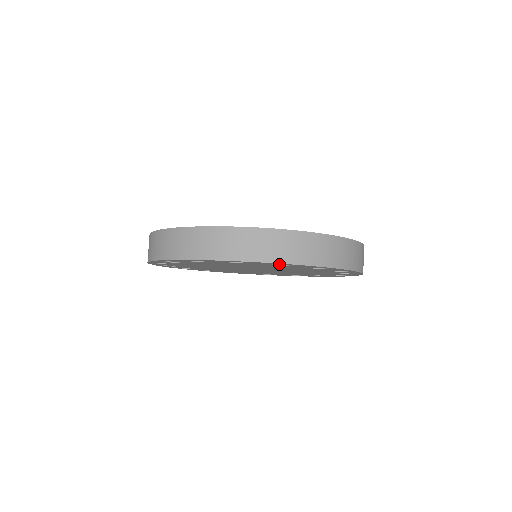
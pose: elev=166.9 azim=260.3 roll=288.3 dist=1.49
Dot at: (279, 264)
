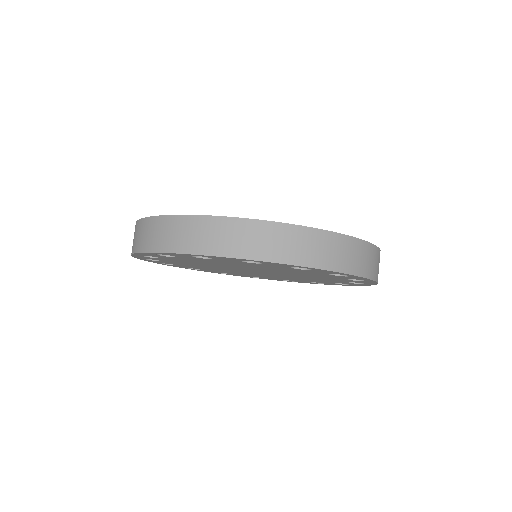
Dot at: occluded
